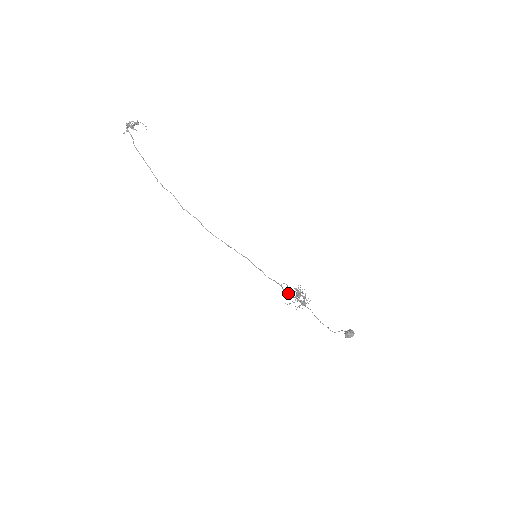
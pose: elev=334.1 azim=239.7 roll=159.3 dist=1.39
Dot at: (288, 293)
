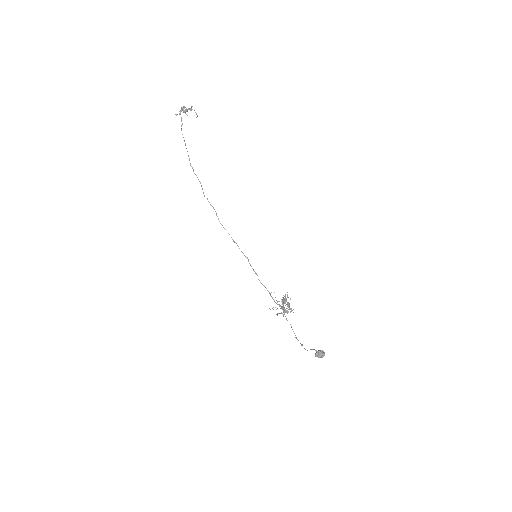
Dot at: (274, 300)
